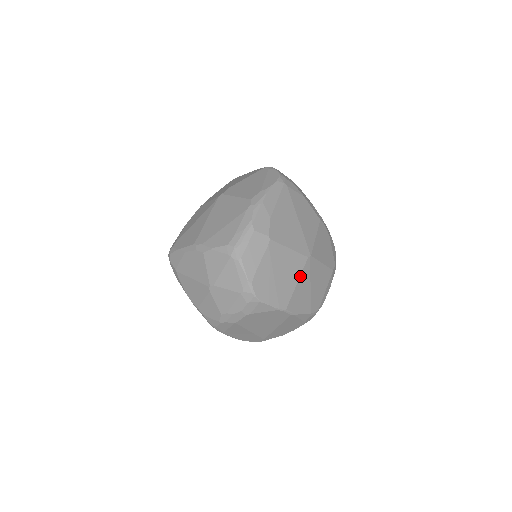
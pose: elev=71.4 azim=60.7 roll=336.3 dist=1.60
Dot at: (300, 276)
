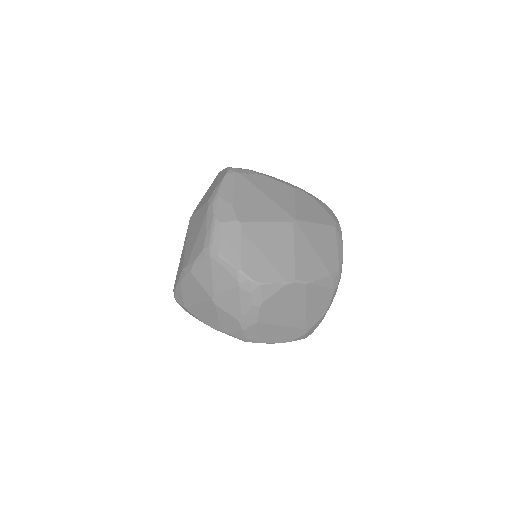
Dot at: (294, 243)
